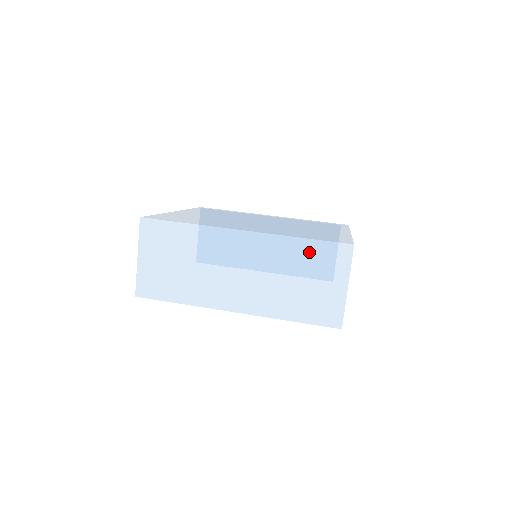
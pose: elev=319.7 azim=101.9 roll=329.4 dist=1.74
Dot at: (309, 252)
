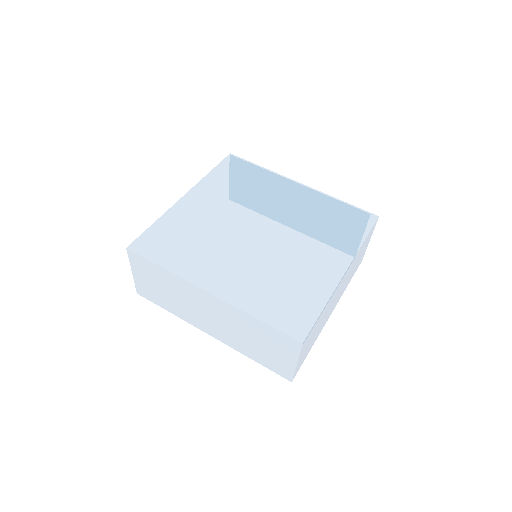
Dot at: (264, 330)
